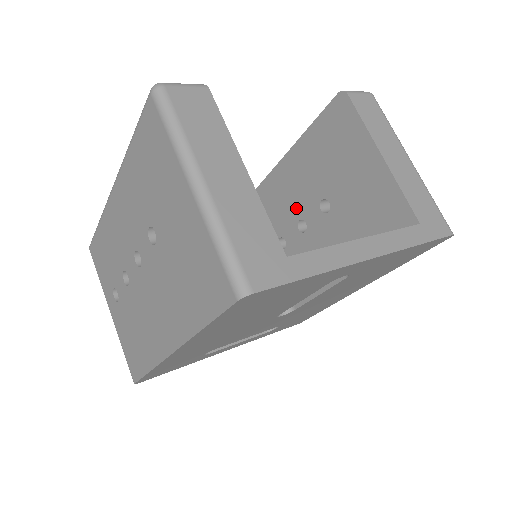
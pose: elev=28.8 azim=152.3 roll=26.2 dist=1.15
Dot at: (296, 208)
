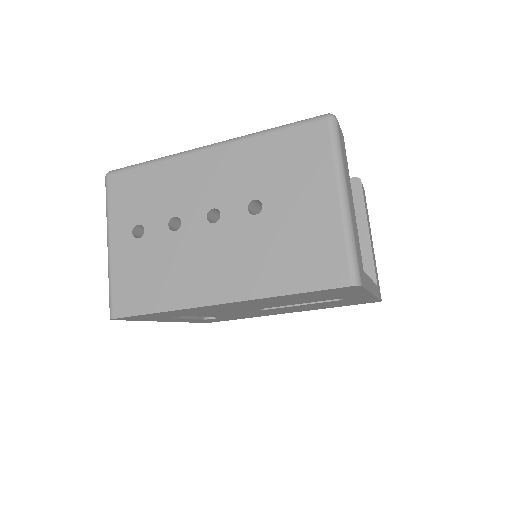
Dot at: occluded
